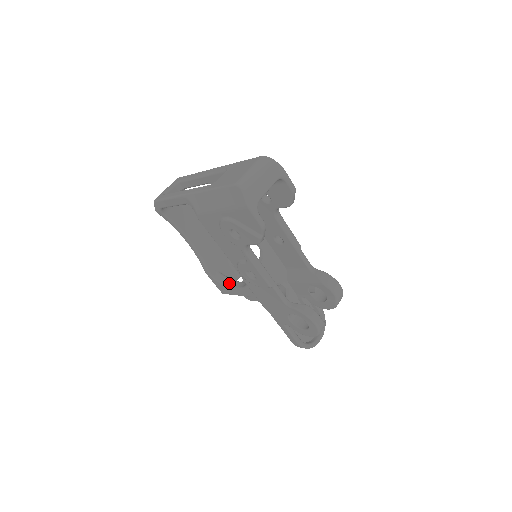
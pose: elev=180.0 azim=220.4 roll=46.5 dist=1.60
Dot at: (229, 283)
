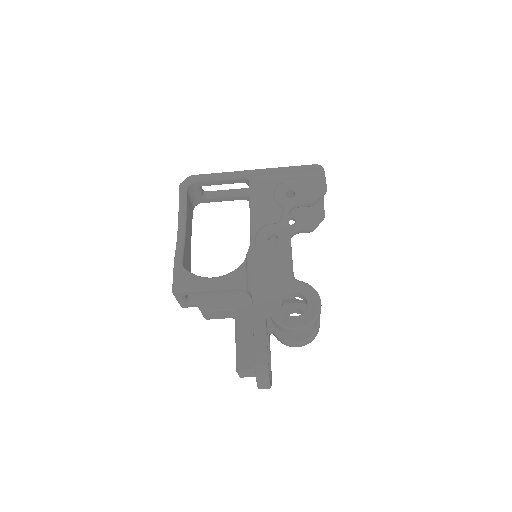
Dot at: (199, 276)
